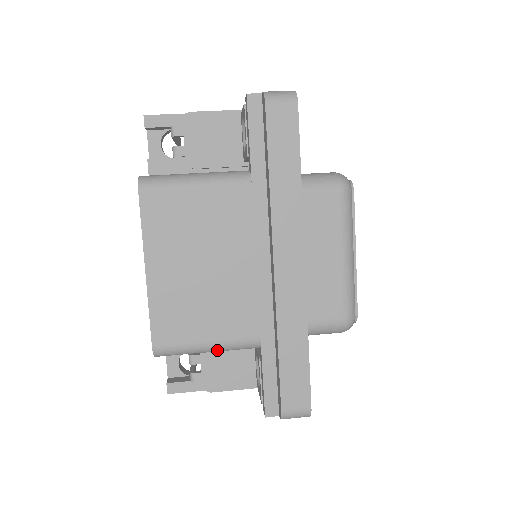
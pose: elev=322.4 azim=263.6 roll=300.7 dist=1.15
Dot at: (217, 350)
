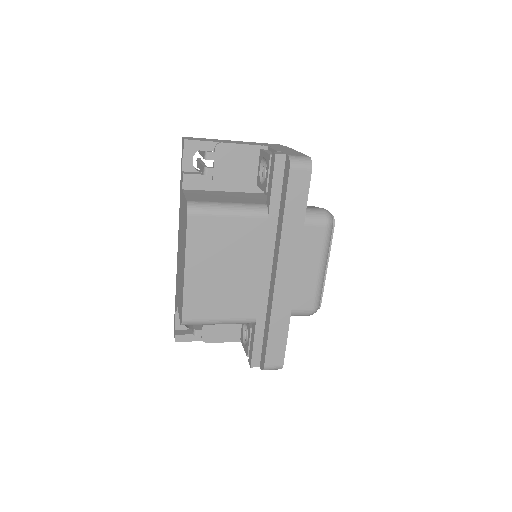
Dot at: occluded
